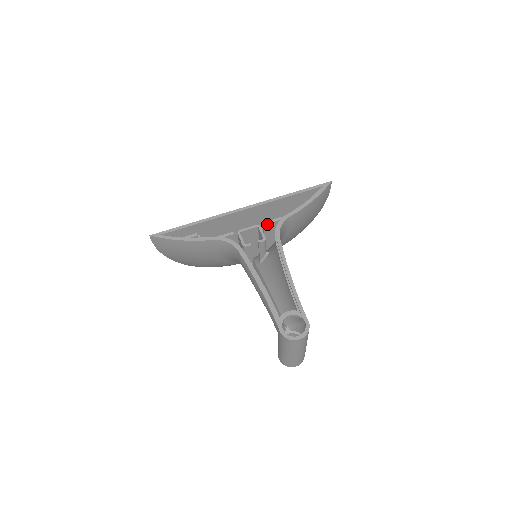
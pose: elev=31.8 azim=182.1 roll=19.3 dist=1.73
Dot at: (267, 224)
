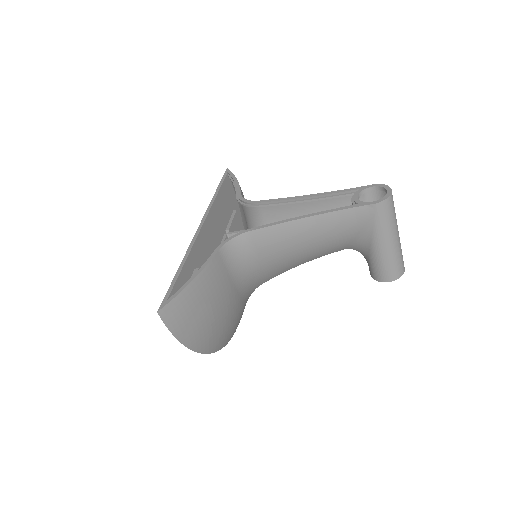
Dot at: (229, 229)
